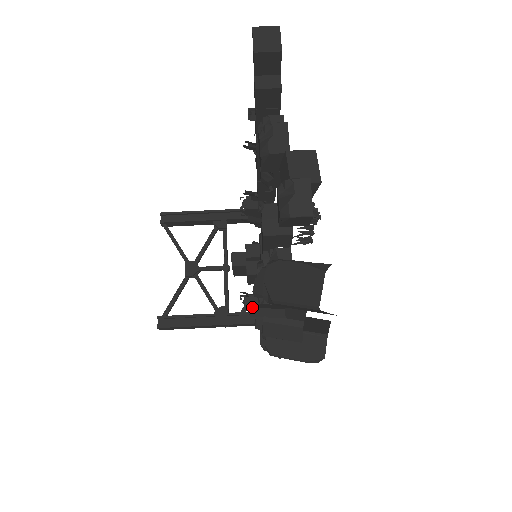
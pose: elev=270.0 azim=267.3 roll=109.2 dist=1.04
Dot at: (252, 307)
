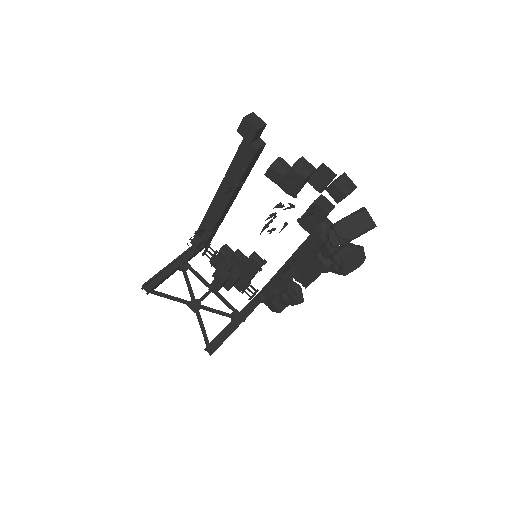
Dot at: (334, 255)
